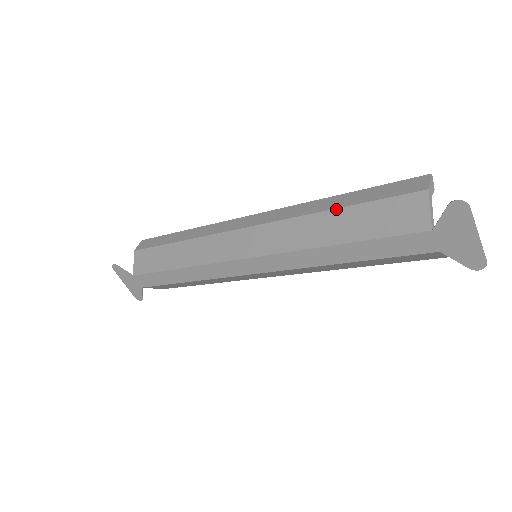
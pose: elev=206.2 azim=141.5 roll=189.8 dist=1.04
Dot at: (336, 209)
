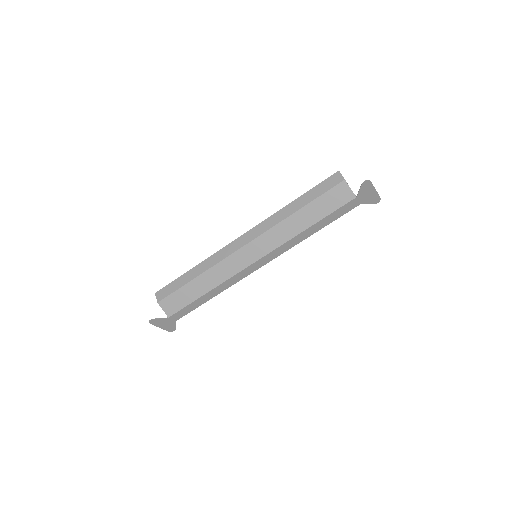
Dot at: (301, 209)
